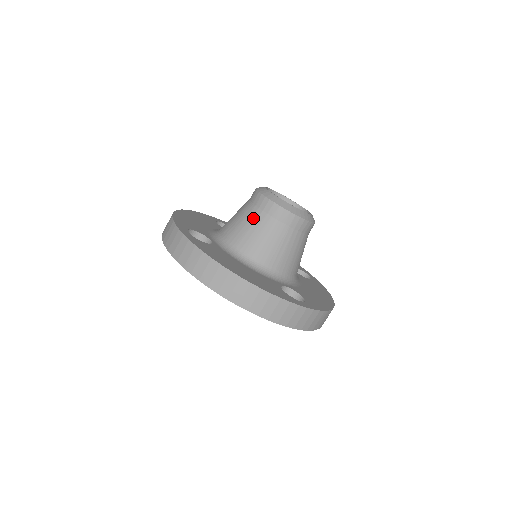
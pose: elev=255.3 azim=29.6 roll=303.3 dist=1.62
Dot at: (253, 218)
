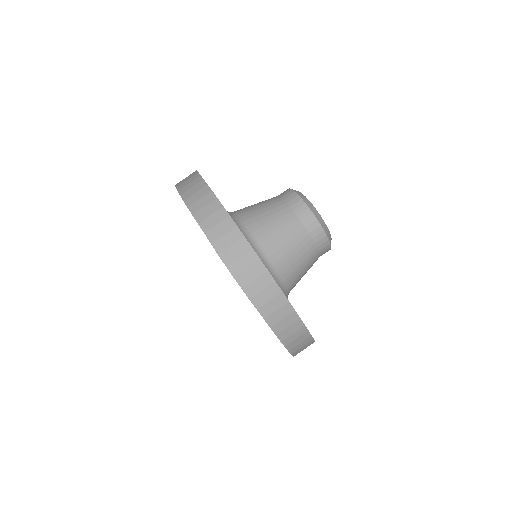
Dot at: (273, 205)
